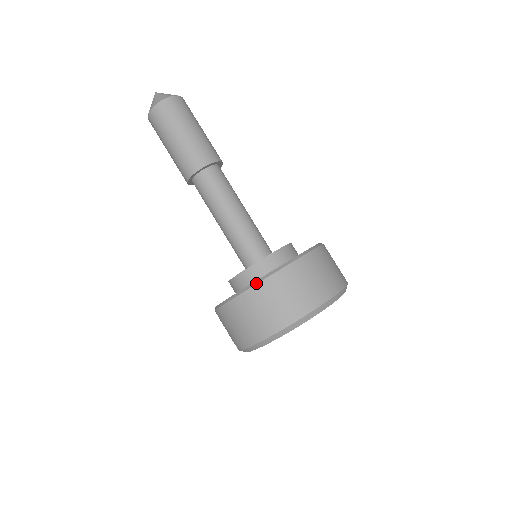
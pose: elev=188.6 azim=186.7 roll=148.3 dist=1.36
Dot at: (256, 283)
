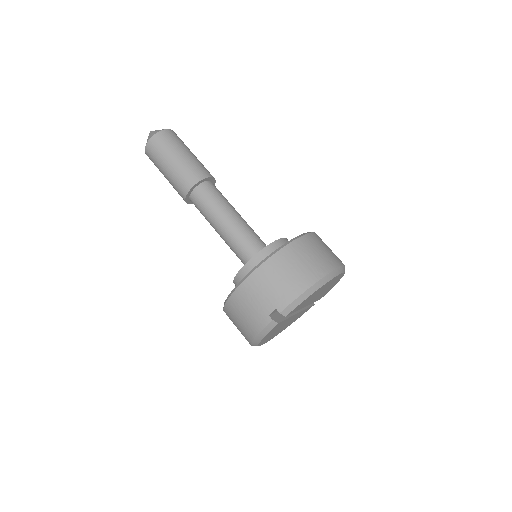
Dot at: (302, 235)
